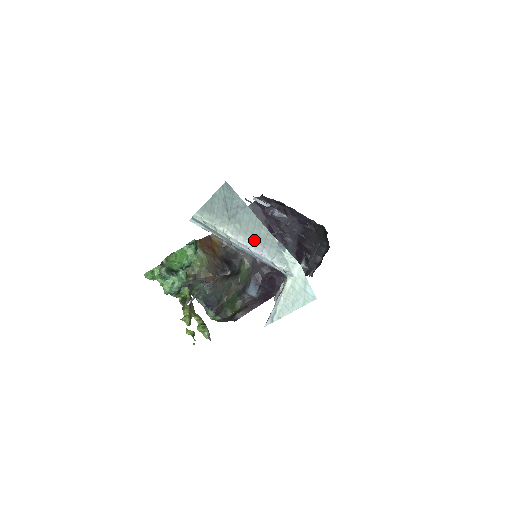
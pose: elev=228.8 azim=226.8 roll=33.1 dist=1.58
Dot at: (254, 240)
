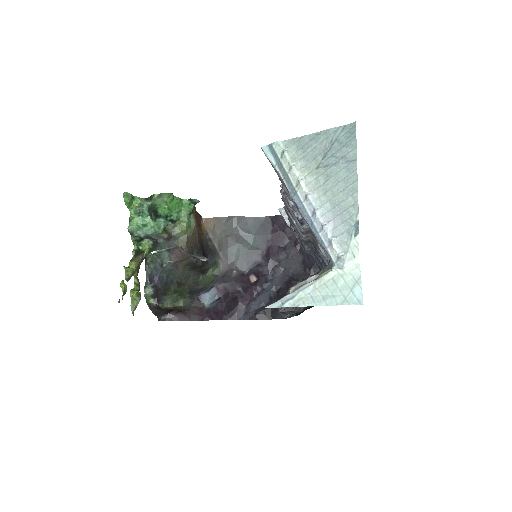
Dot at: (329, 205)
